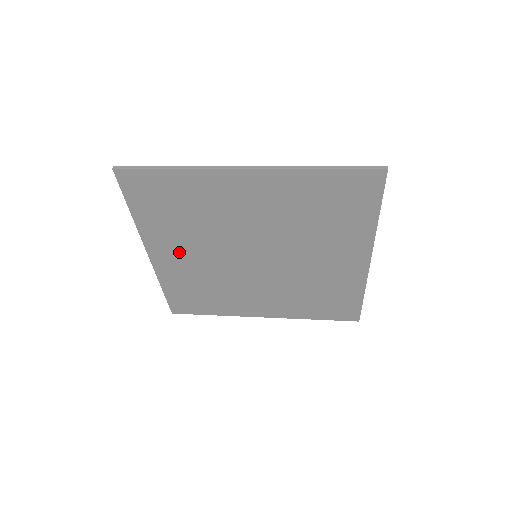
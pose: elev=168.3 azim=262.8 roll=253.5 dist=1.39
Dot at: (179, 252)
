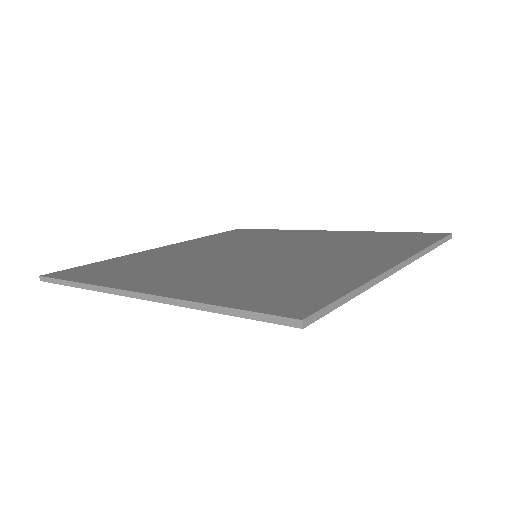
Dot at: occluded
